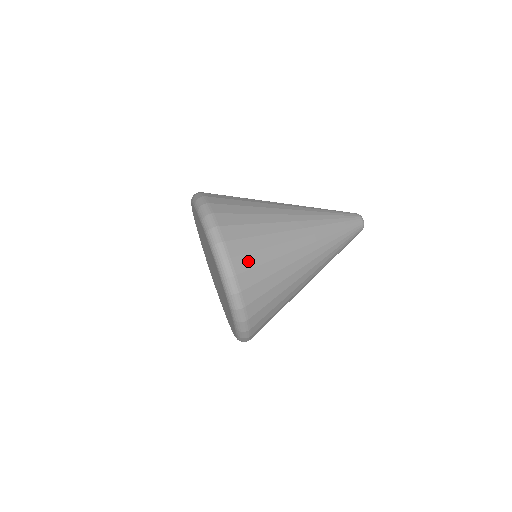
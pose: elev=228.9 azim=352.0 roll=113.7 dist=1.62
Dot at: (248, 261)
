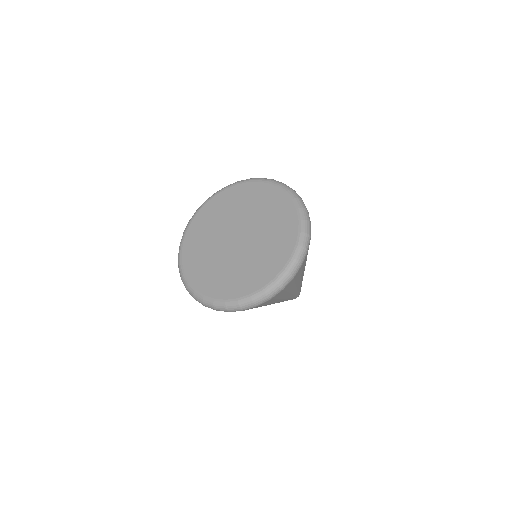
Dot at: occluded
